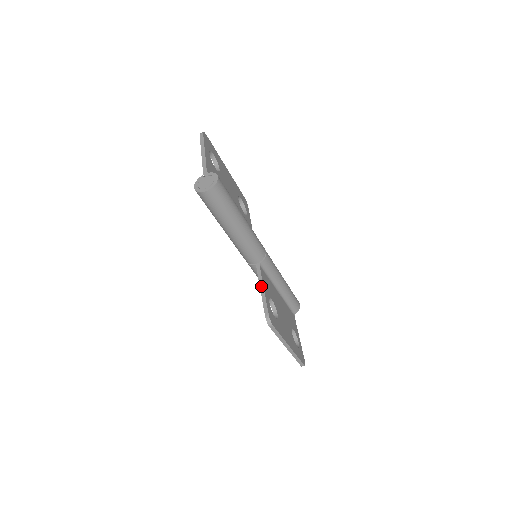
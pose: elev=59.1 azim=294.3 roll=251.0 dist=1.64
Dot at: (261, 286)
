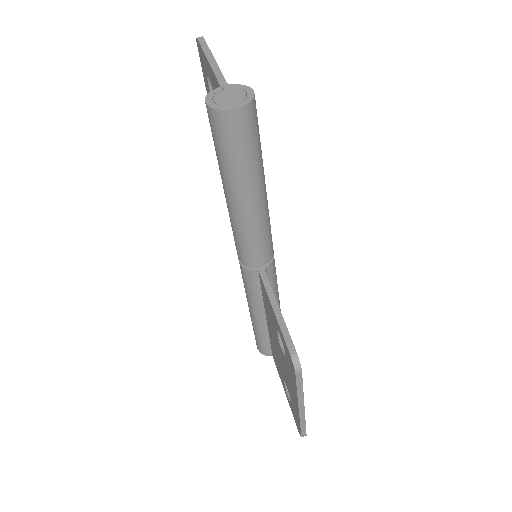
Dot at: (273, 303)
